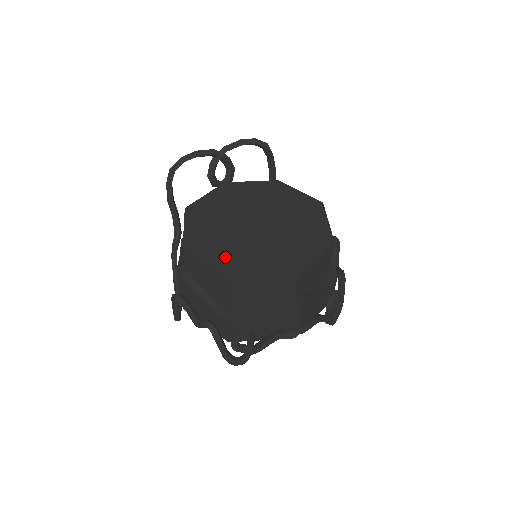
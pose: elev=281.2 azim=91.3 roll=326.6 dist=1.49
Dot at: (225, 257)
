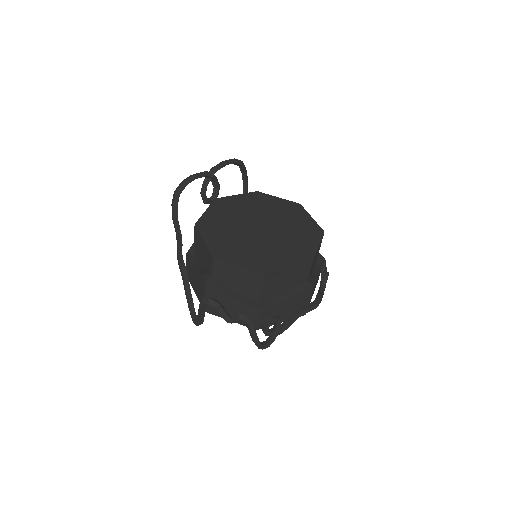
Dot at: (251, 257)
